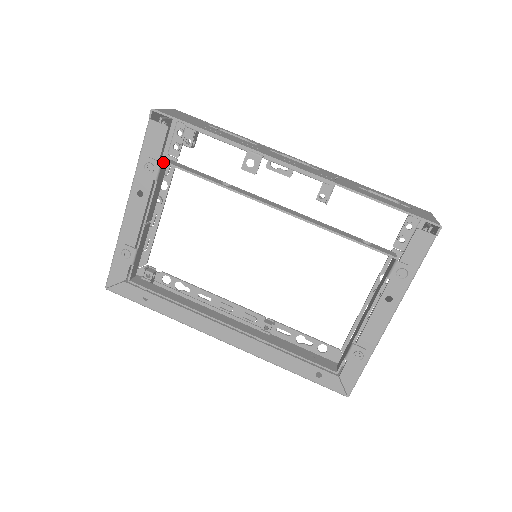
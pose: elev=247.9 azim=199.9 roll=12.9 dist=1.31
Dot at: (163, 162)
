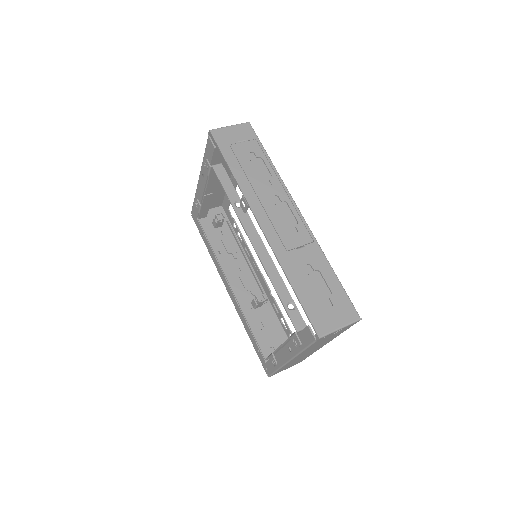
Dot at: (212, 167)
